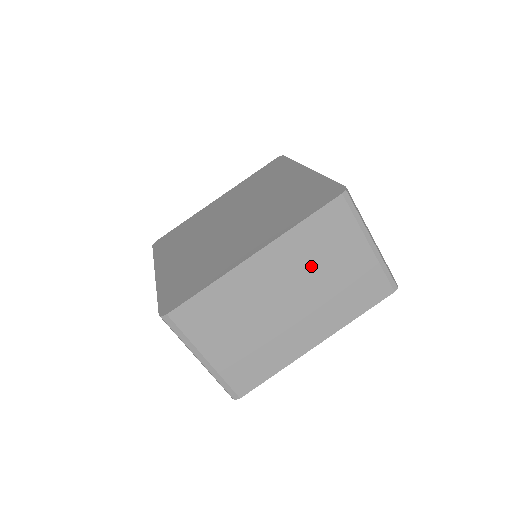
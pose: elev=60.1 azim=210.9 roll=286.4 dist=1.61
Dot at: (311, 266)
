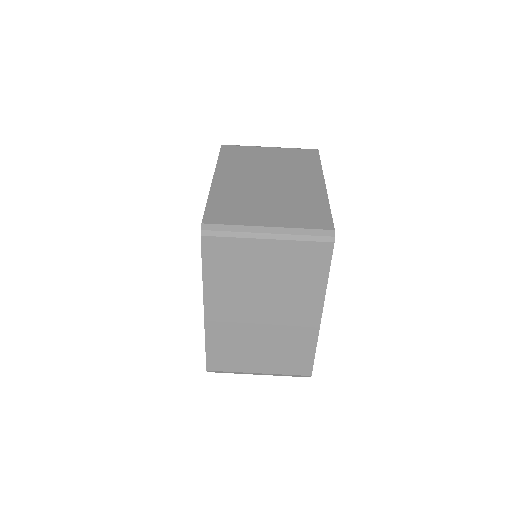
Dot at: (246, 286)
